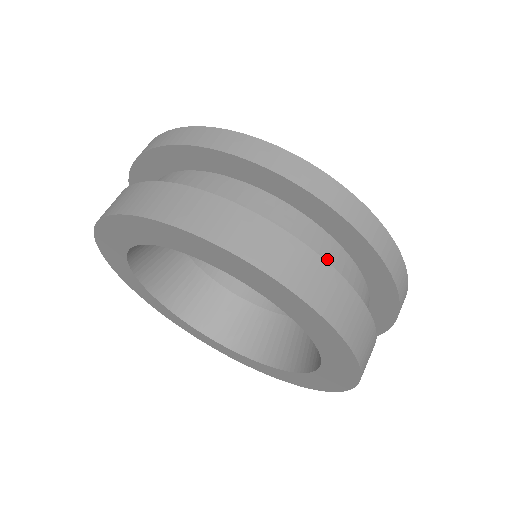
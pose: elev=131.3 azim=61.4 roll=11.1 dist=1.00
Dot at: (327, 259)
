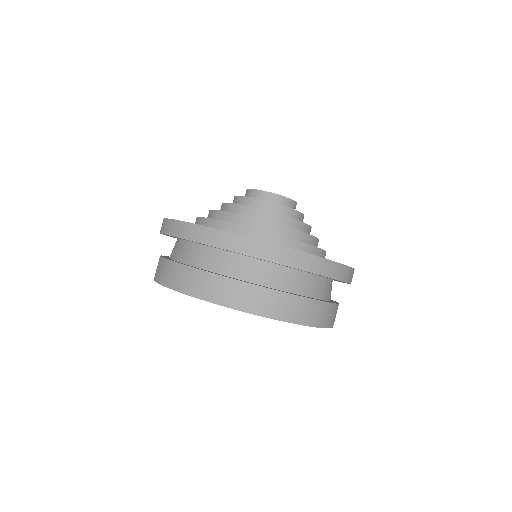
Dot at: (290, 284)
